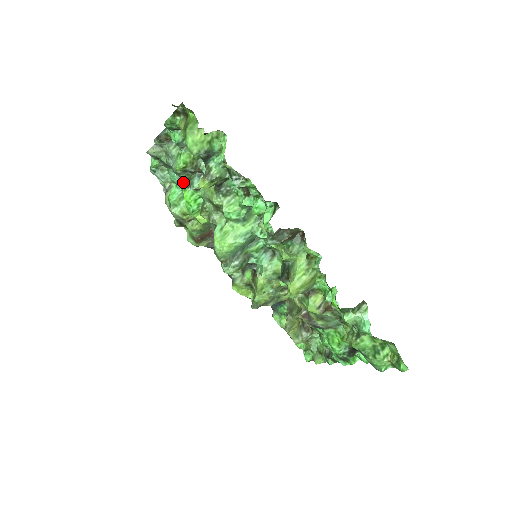
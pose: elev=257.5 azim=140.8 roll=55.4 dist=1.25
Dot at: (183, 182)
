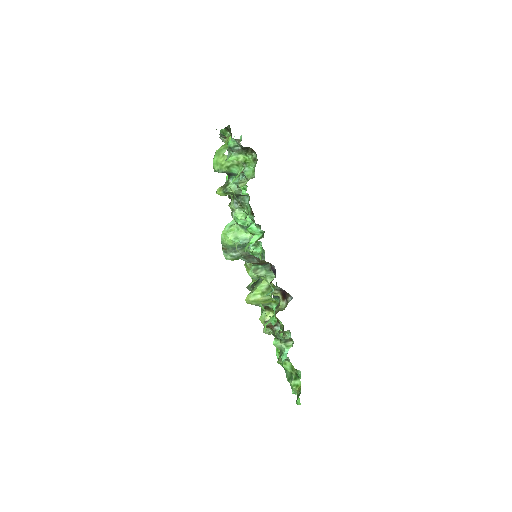
Dot at: occluded
